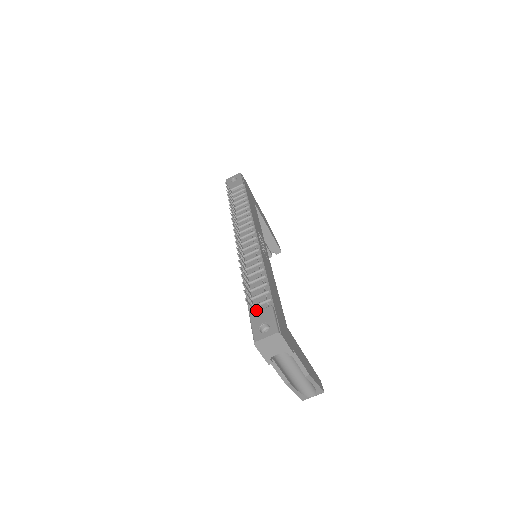
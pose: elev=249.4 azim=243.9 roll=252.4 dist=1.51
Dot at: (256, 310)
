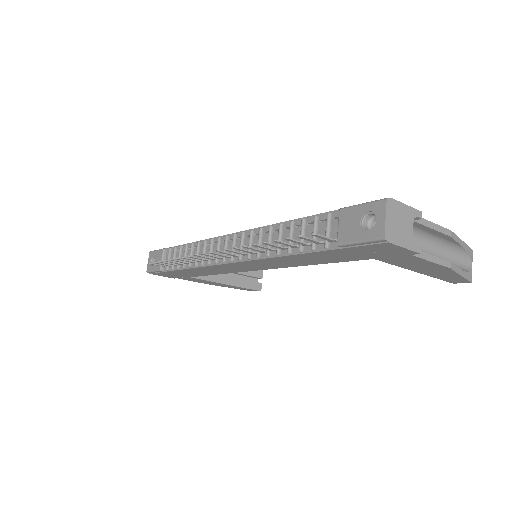
Dot at: (334, 238)
